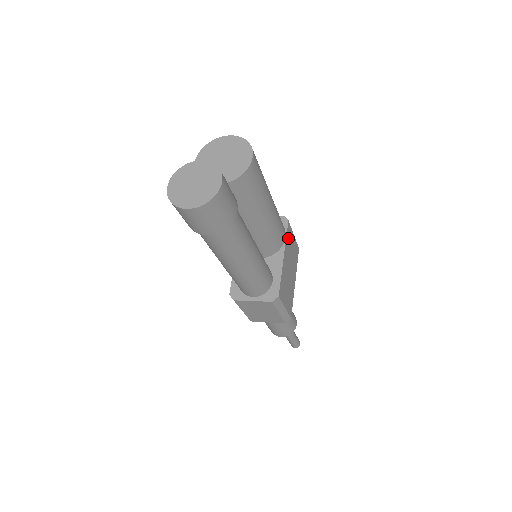
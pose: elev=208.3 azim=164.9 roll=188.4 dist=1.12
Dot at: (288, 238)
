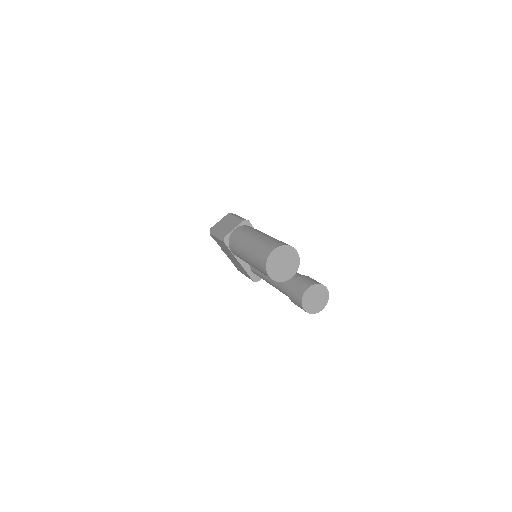
Dot at: occluded
